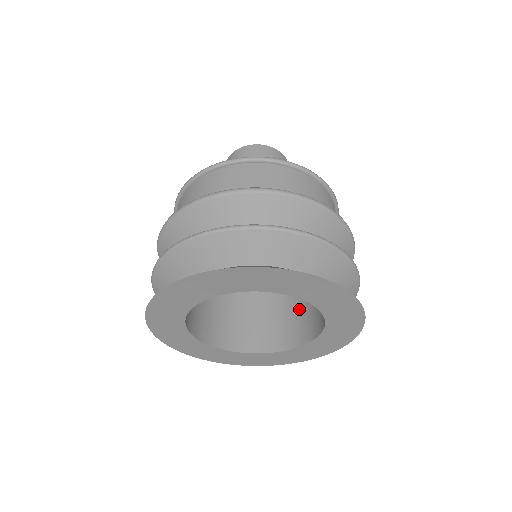
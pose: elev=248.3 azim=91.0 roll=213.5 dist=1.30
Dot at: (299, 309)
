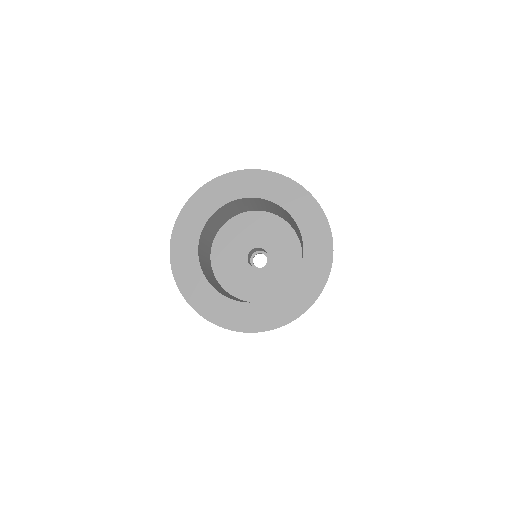
Dot at: occluded
